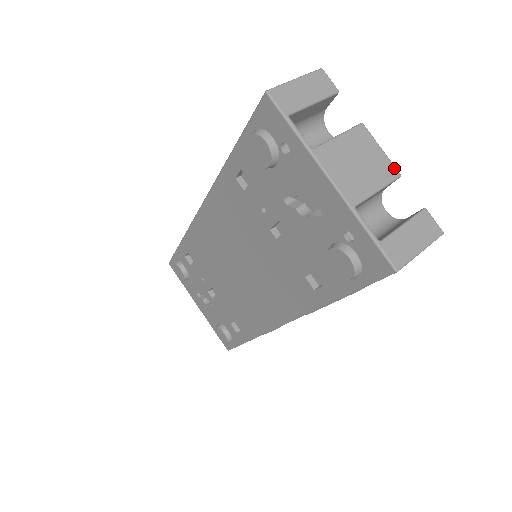
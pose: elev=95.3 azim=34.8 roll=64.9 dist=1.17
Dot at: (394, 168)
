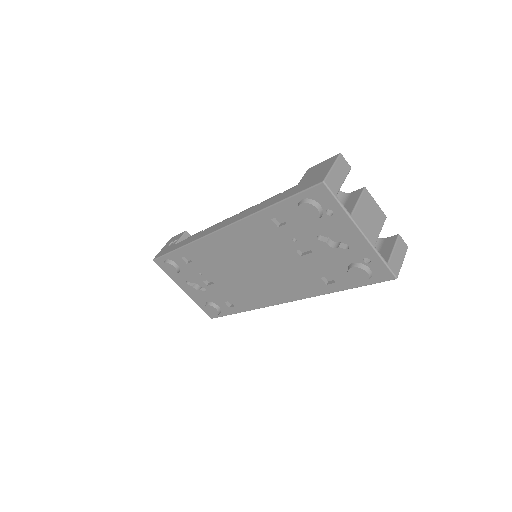
Dot at: (383, 213)
